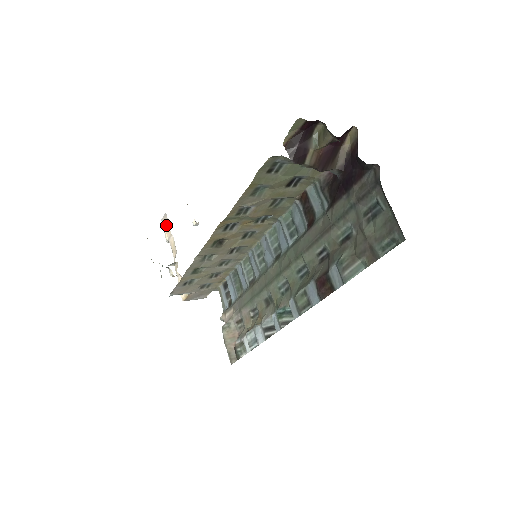
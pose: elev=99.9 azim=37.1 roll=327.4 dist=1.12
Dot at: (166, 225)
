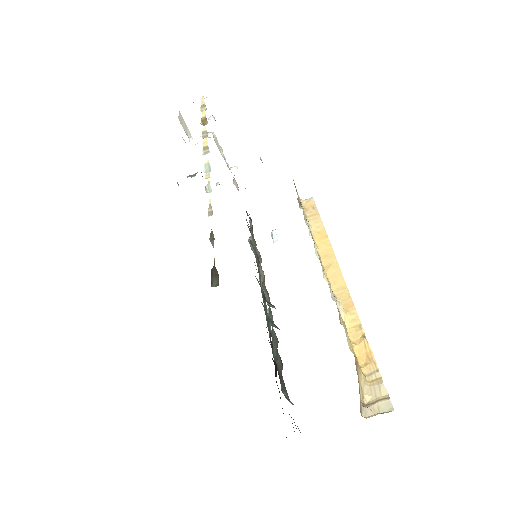
Dot at: occluded
